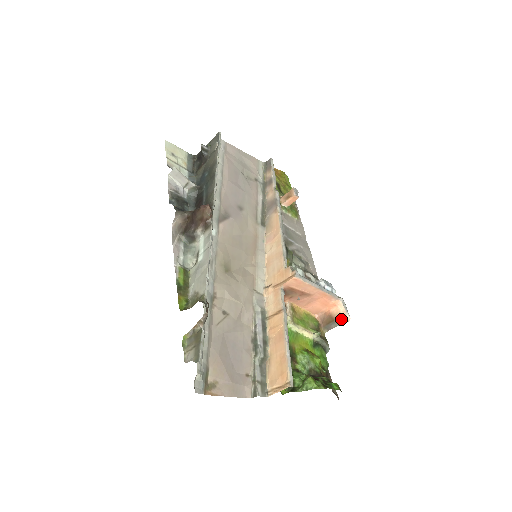
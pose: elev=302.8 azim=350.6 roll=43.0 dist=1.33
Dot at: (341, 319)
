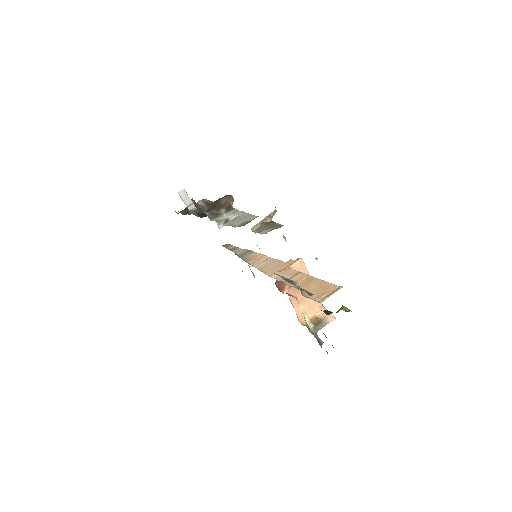
Dot at: (327, 319)
